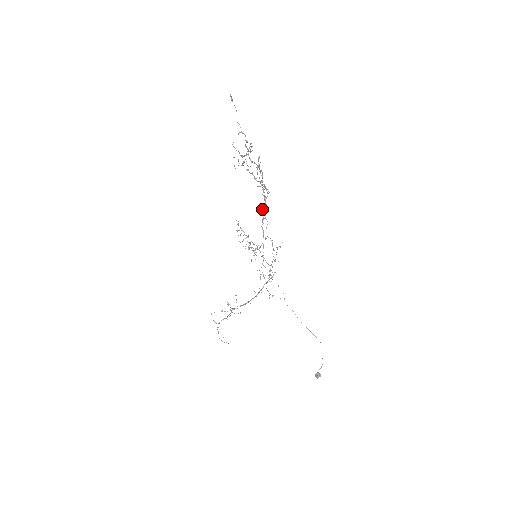
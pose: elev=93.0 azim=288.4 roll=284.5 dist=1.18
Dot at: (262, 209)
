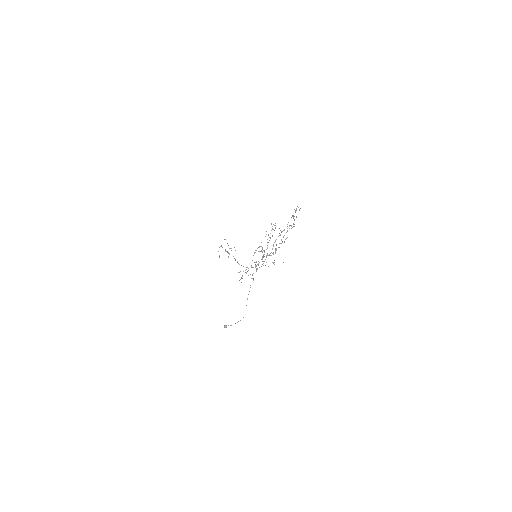
Dot at: occluded
